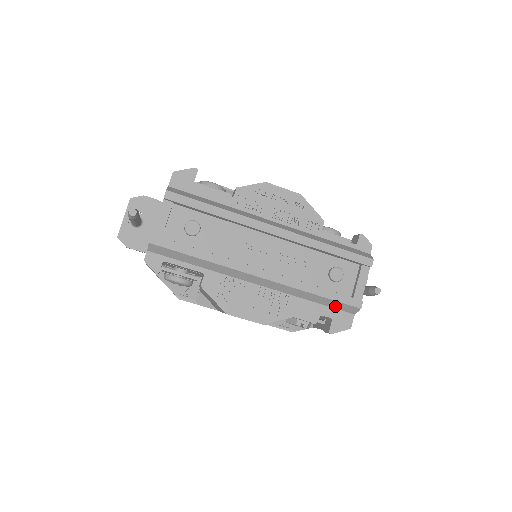
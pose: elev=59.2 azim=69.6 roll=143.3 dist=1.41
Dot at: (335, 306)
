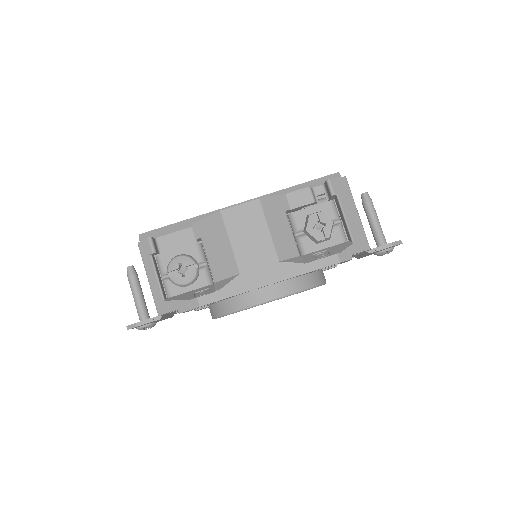
Dot at: occluded
